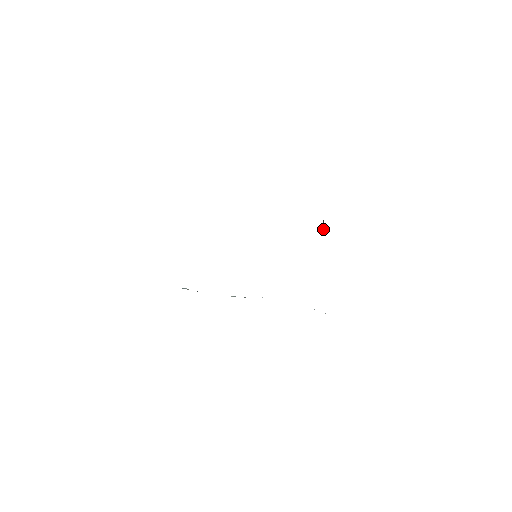
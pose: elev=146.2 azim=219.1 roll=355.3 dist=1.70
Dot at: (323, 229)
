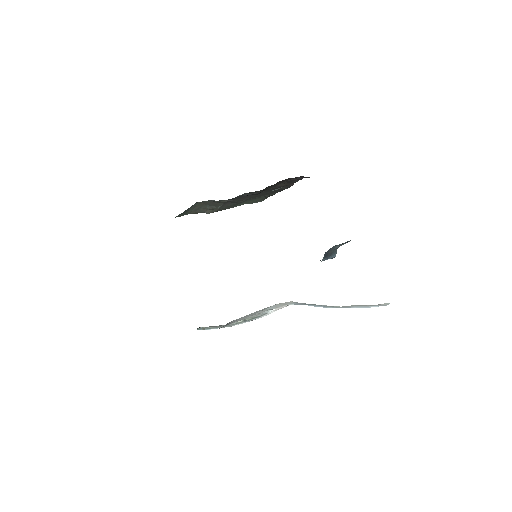
Dot at: occluded
